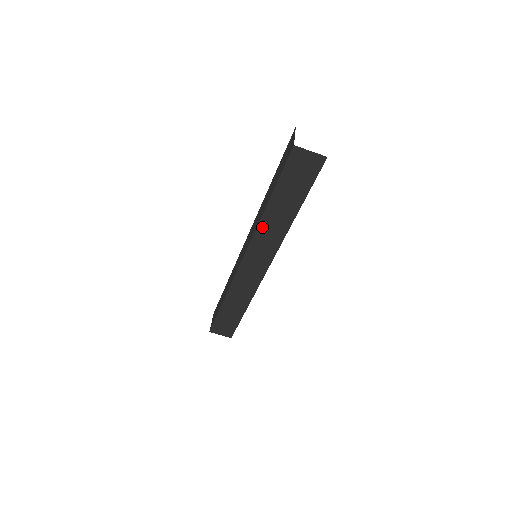
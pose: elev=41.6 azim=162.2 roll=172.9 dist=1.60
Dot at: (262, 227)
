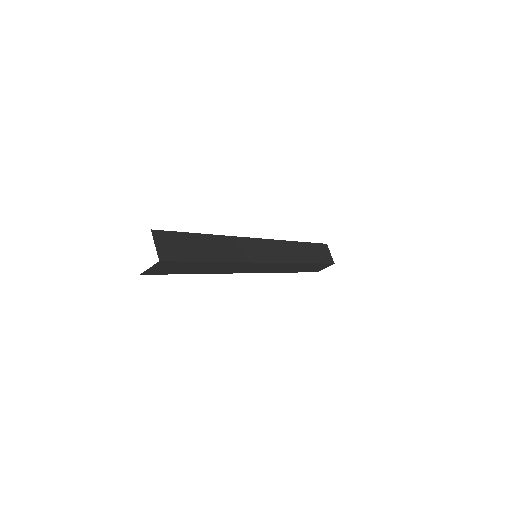
Dot at: (219, 272)
